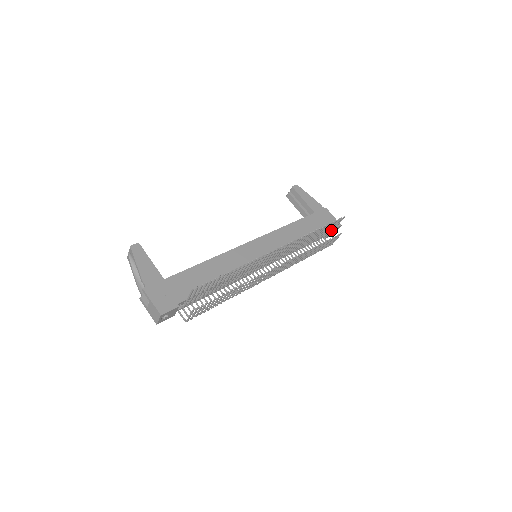
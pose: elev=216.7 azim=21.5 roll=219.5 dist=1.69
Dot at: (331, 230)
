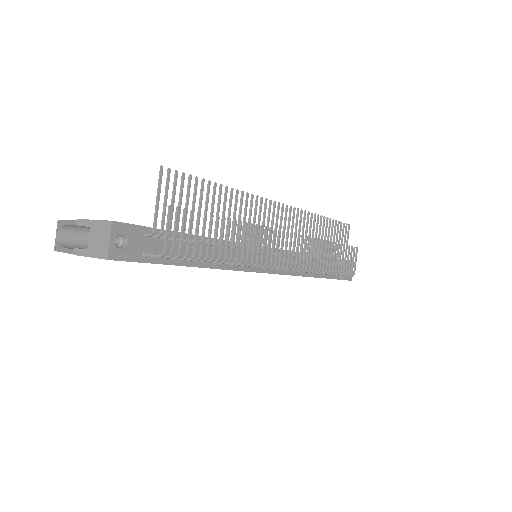
Dot at: occluded
